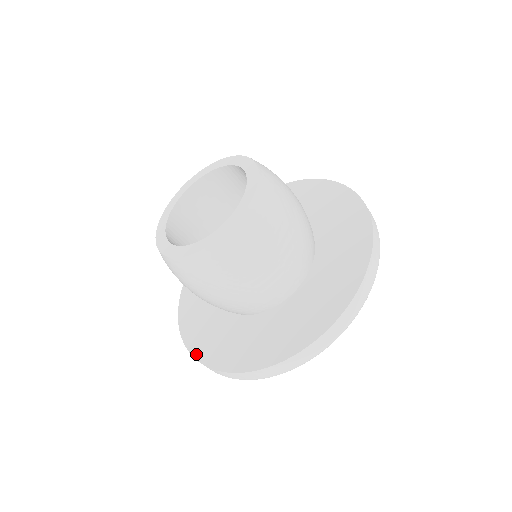
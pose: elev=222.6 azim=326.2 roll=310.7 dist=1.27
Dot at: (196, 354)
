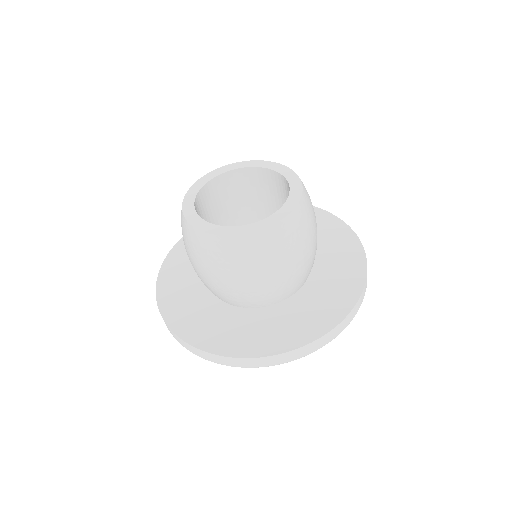
Dot at: (215, 350)
